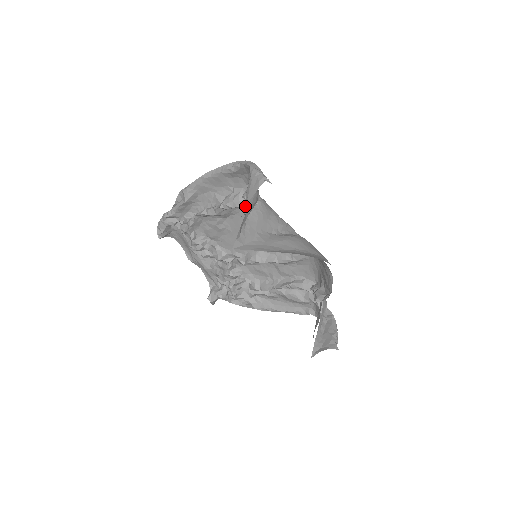
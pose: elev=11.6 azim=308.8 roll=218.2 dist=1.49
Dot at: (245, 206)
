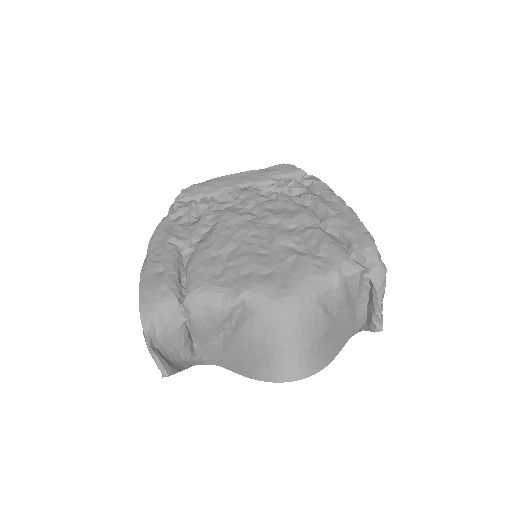
Dot at: (178, 361)
